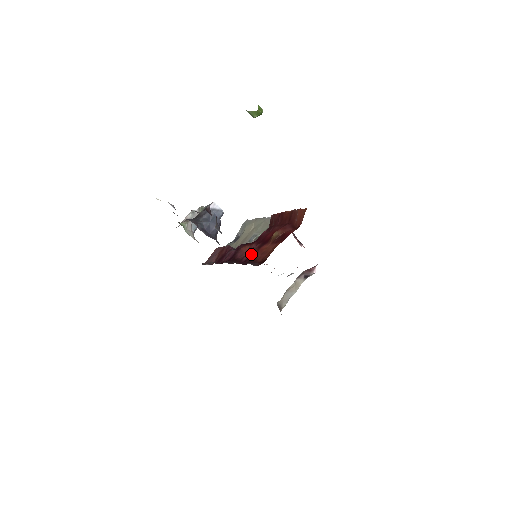
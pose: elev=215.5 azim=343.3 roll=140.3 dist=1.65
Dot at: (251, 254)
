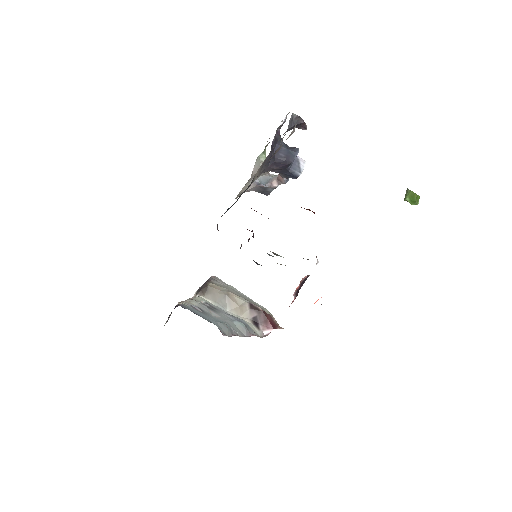
Dot at: occluded
